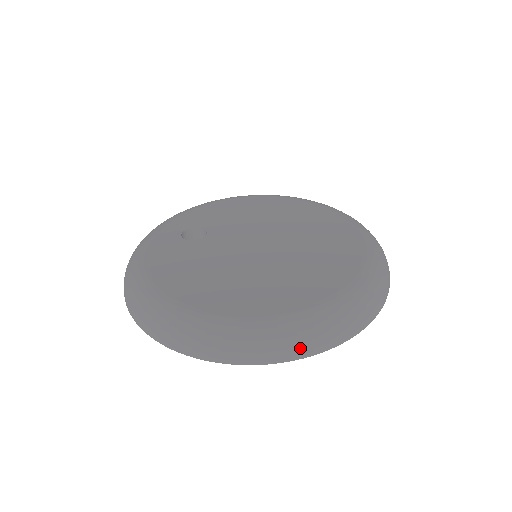
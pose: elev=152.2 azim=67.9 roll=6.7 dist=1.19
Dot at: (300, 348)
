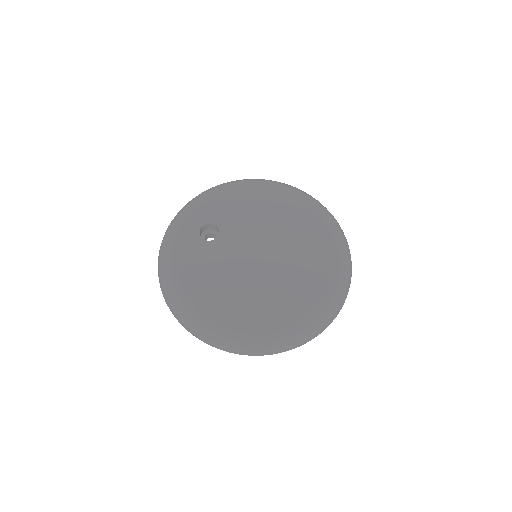
Dot at: (280, 349)
